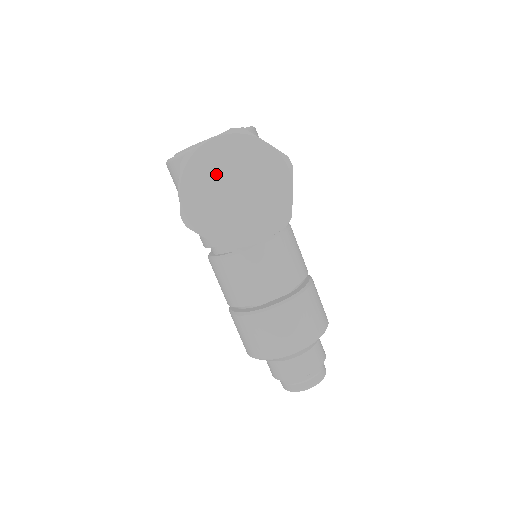
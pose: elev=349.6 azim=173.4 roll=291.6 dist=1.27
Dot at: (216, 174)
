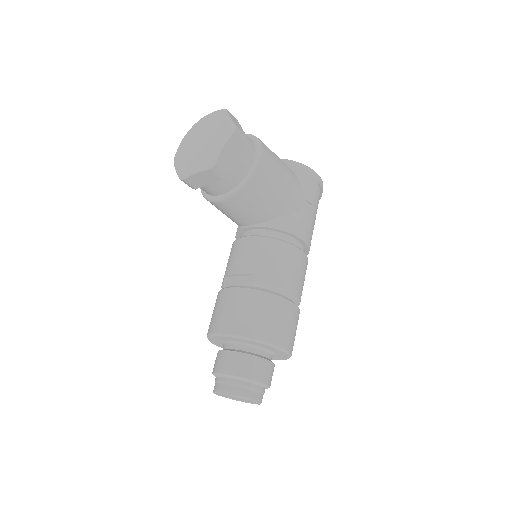
Dot at: (200, 132)
